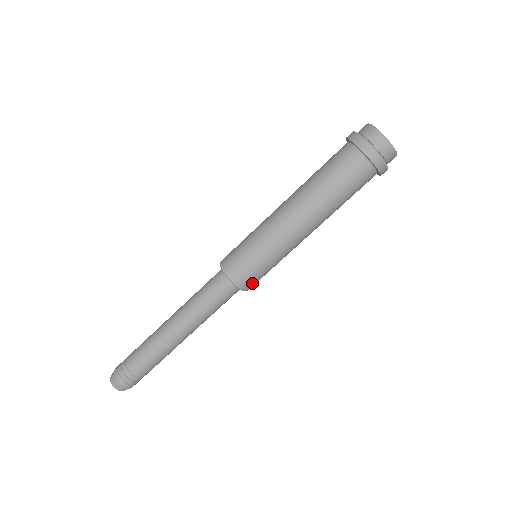
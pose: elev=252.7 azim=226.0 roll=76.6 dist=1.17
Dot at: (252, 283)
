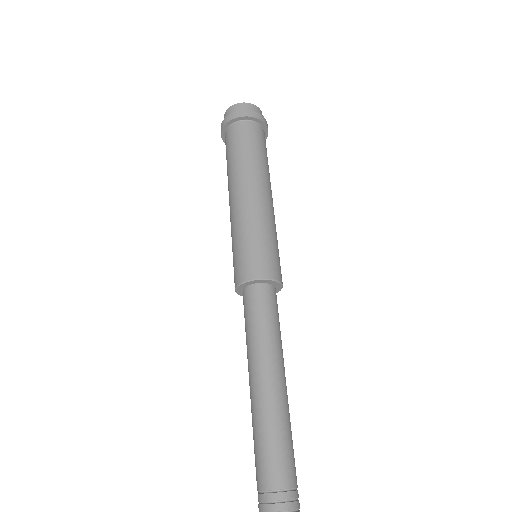
Dot at: (279, 271)
